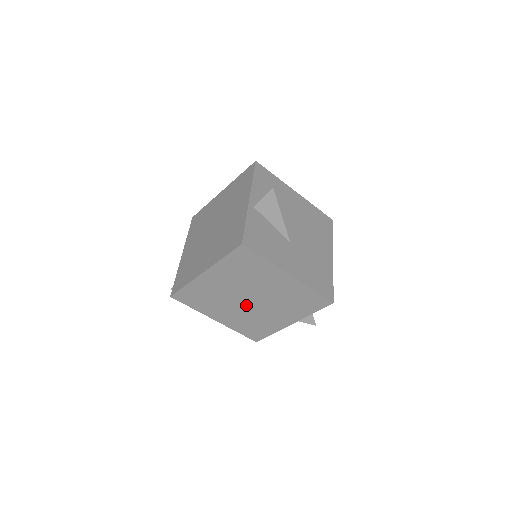
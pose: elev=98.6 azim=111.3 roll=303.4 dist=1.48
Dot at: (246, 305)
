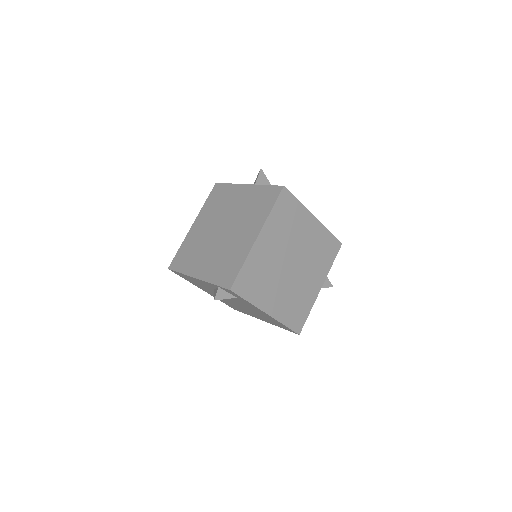
Dot at: (289, 274)
